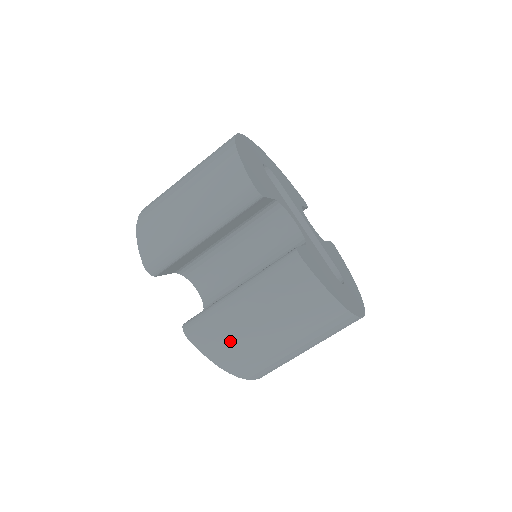
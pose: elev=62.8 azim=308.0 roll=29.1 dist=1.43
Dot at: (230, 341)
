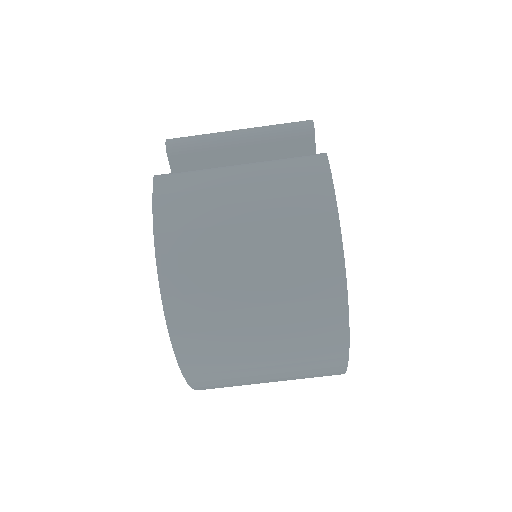
Dot at: (193, 203)
